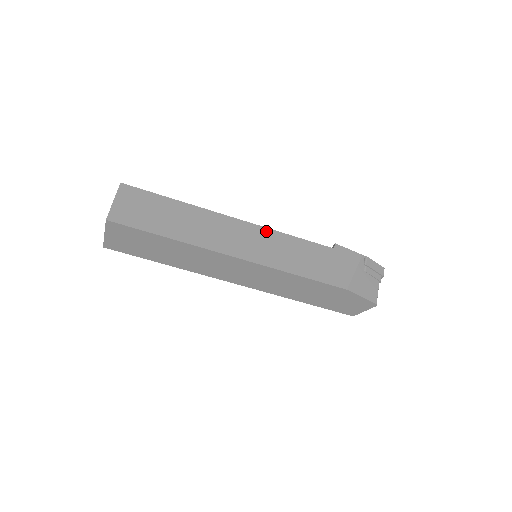
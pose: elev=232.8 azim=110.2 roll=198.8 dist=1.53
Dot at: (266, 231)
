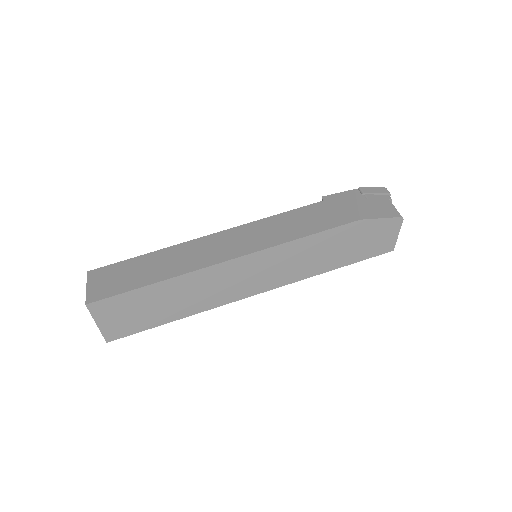
Dot at: (248, 226)
